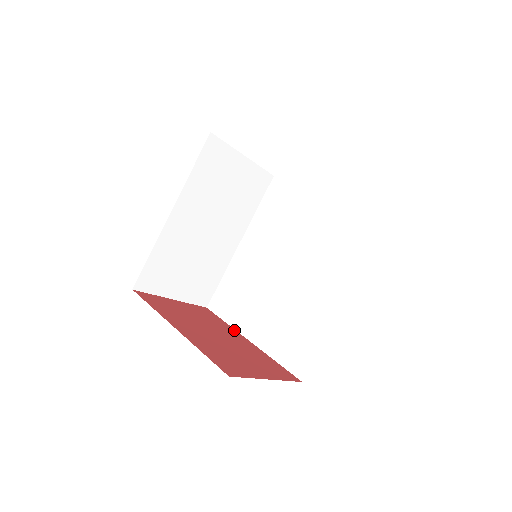
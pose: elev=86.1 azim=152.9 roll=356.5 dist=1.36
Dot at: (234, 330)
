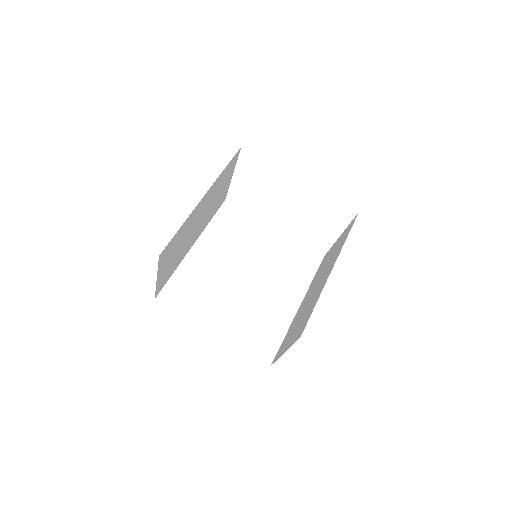
Dot at: (196, 322)
